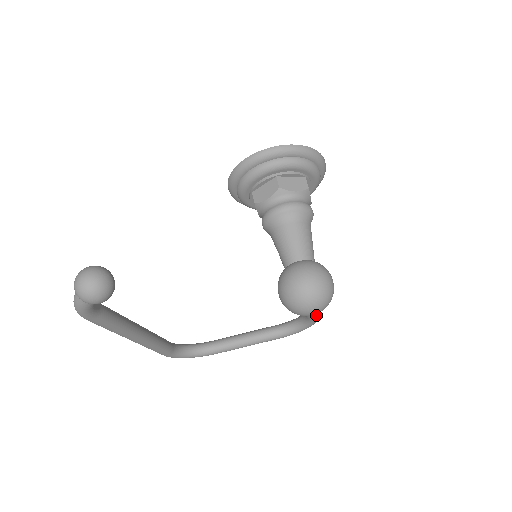
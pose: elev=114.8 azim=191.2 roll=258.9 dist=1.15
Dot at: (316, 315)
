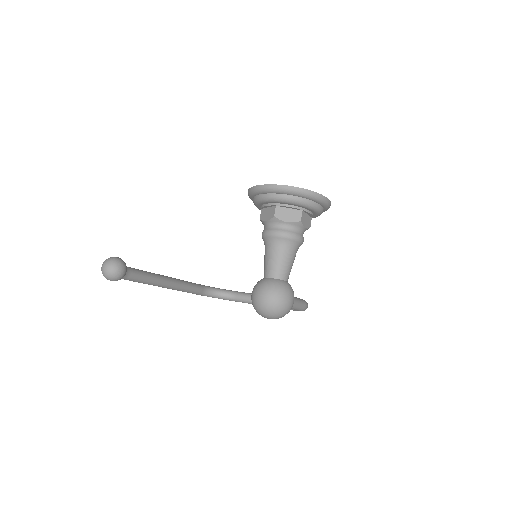
Dot at: (298, 309)
